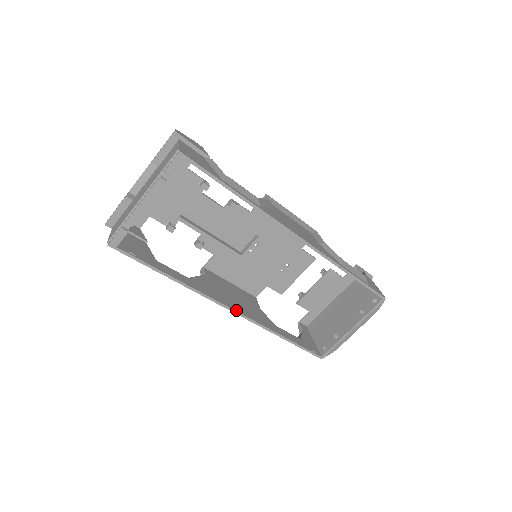
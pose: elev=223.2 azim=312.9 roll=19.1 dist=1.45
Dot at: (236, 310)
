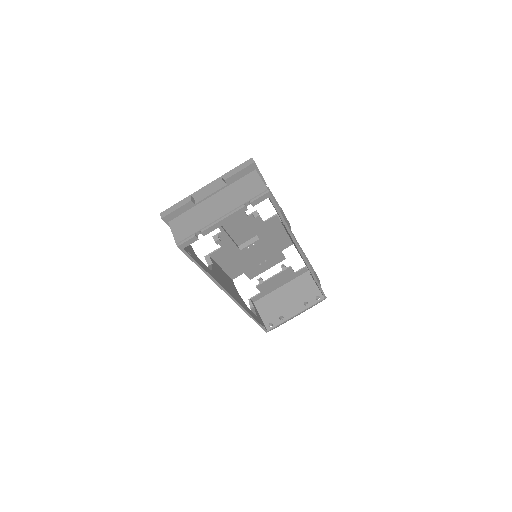
Dot at: (234, 298)
